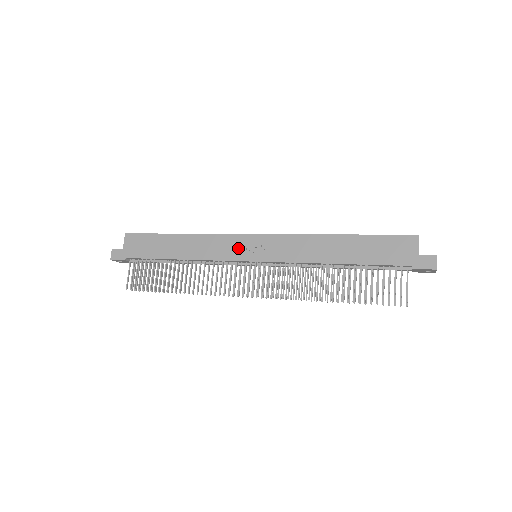
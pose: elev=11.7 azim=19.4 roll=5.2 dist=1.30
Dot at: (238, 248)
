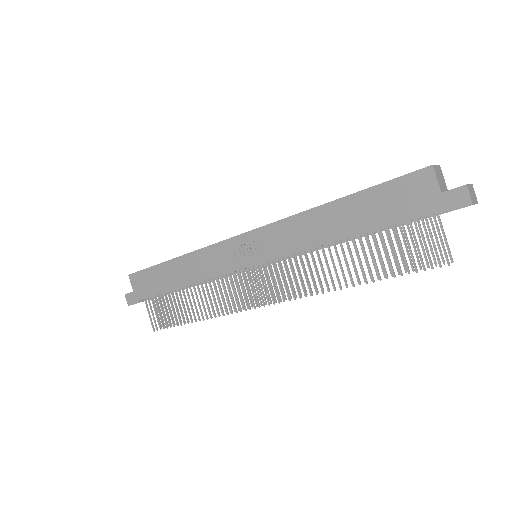
Dot at: (232, 256)
